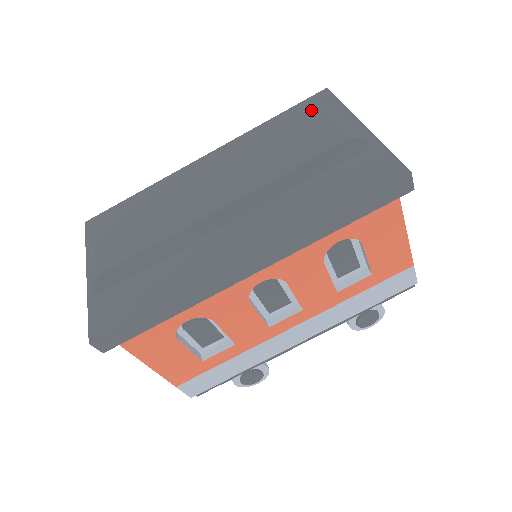
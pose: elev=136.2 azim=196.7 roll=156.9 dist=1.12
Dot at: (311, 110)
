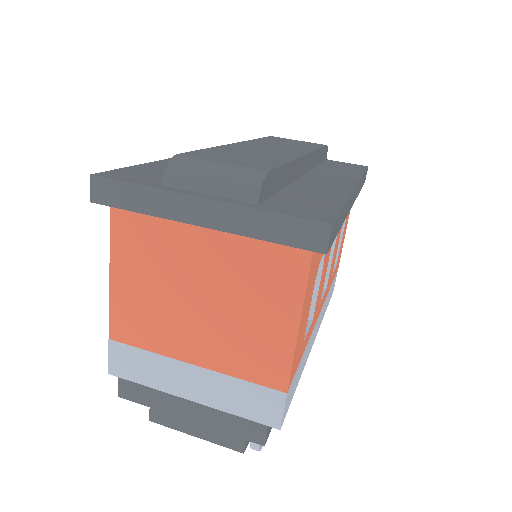
Dot at: (272, 136)
